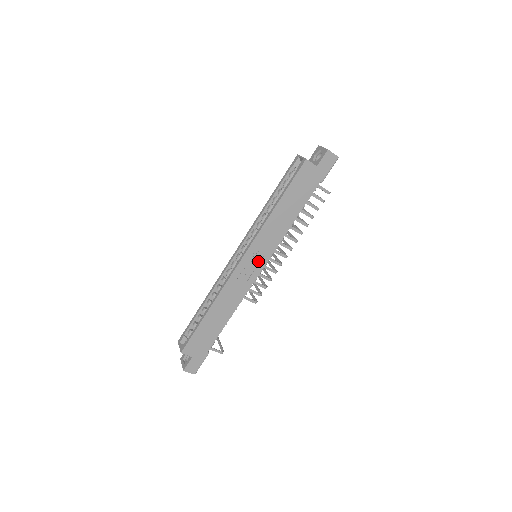
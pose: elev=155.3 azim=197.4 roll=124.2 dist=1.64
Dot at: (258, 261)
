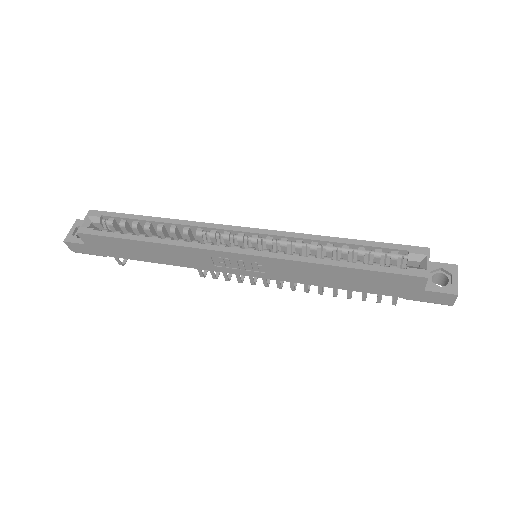
Dot at: (250, 268)
